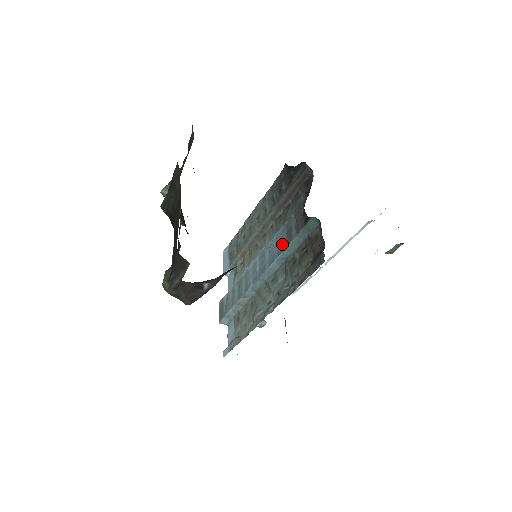
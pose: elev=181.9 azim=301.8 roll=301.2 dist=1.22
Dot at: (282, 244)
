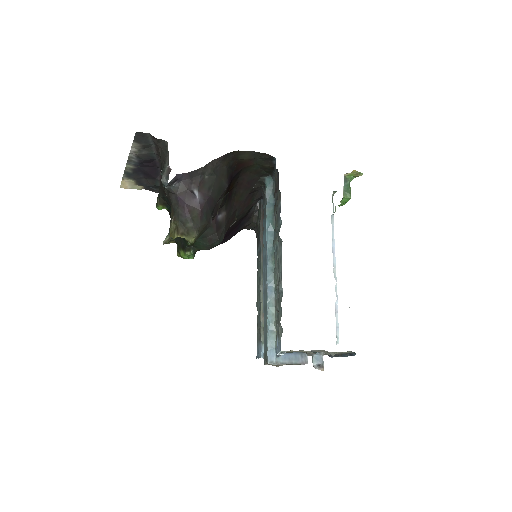
Dot at: (265, 224)
